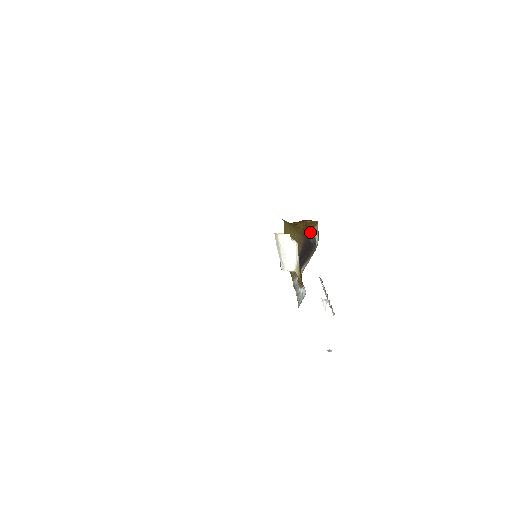
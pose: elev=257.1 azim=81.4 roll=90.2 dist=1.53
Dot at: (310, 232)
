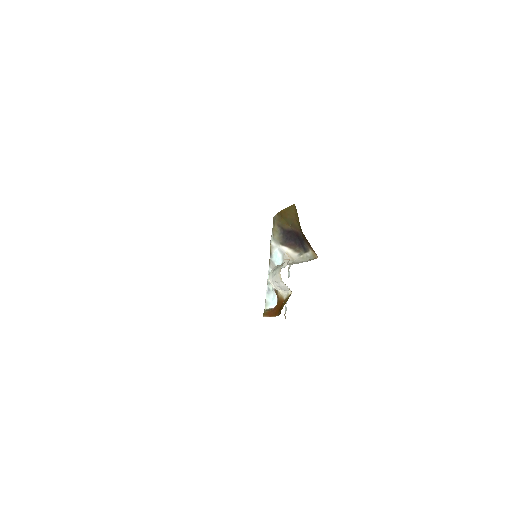
Dot at: (308, 245)
